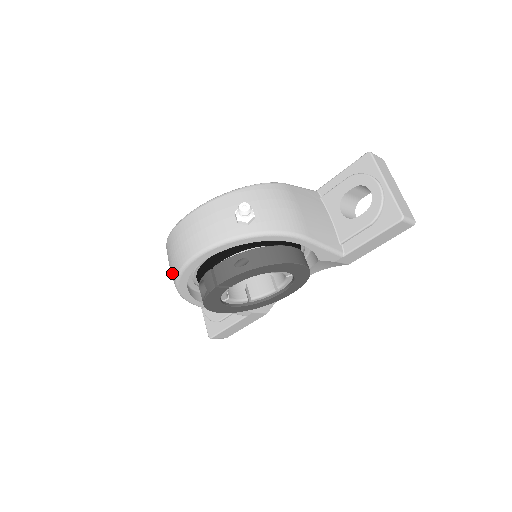
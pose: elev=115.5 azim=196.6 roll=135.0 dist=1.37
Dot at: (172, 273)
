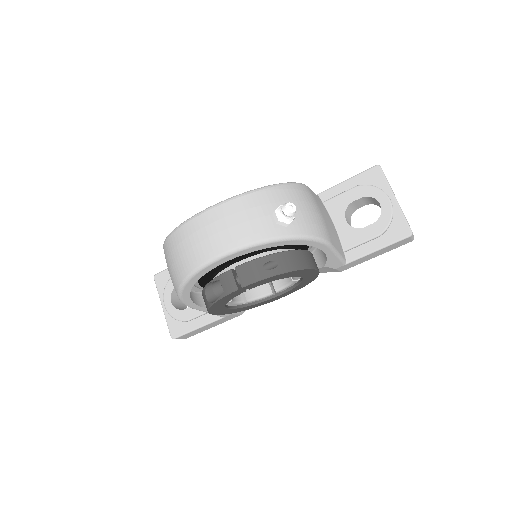
Dot at: (179, 269)
